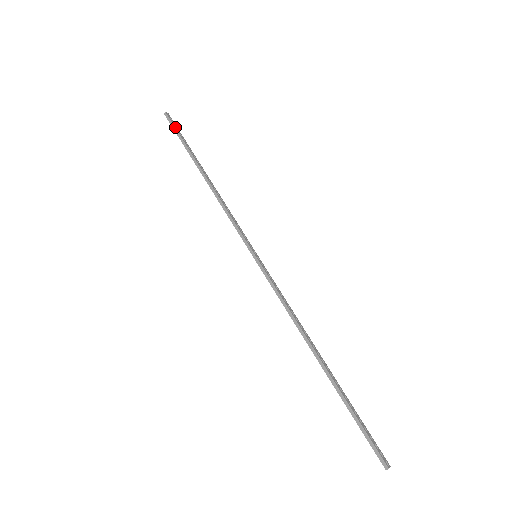
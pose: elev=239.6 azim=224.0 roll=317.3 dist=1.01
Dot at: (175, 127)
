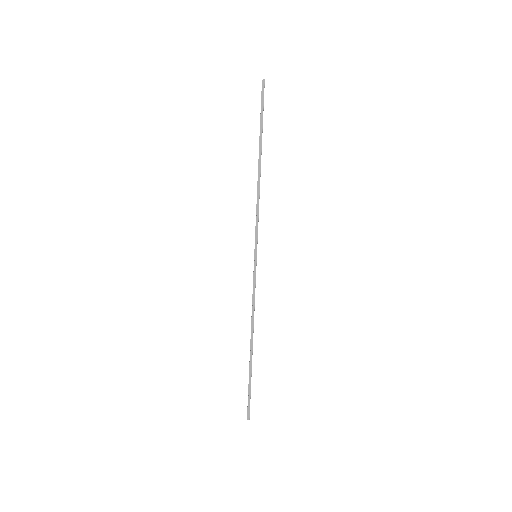
Dot at: occluded
